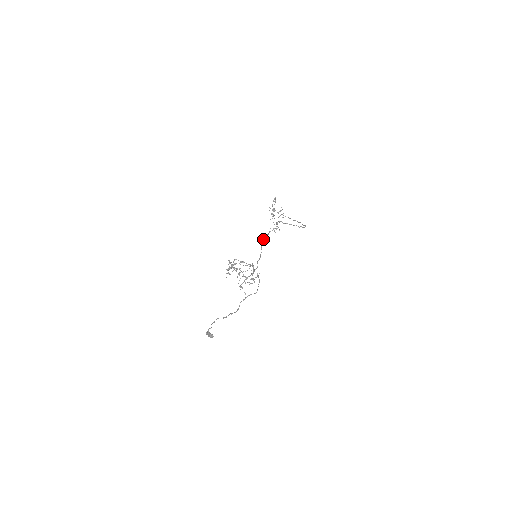
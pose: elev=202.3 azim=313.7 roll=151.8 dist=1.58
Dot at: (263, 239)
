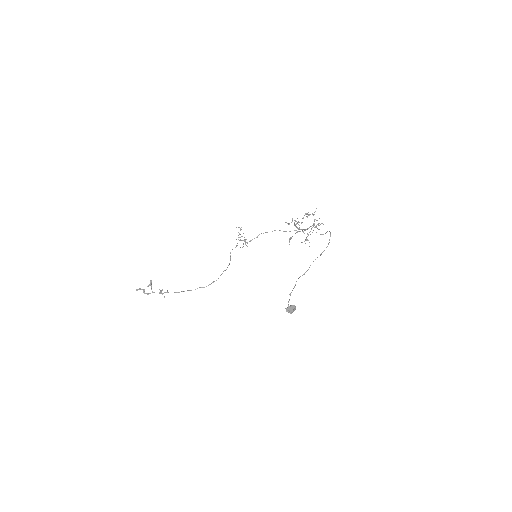
Dot at: occluded
